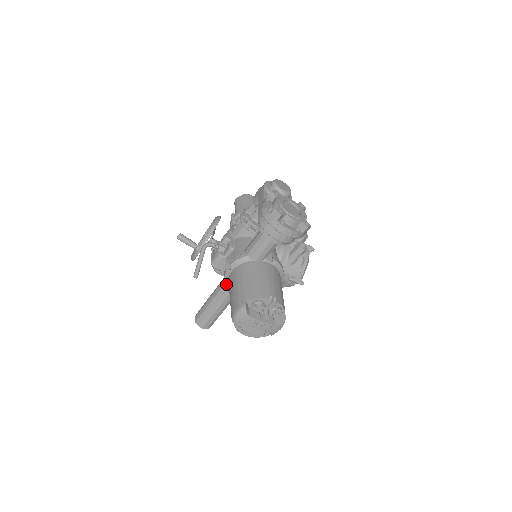
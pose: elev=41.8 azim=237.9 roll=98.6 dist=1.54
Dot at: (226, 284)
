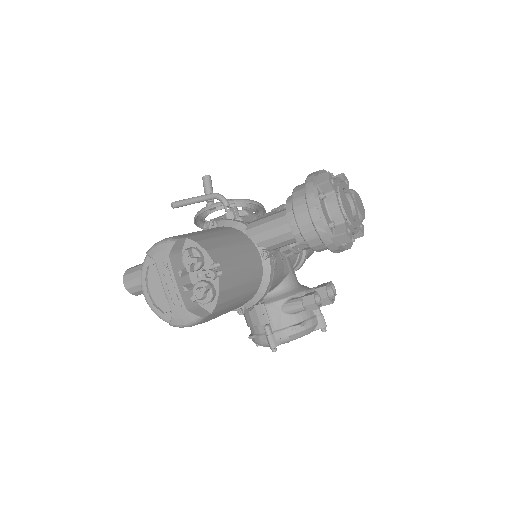
Dot at: occluded
